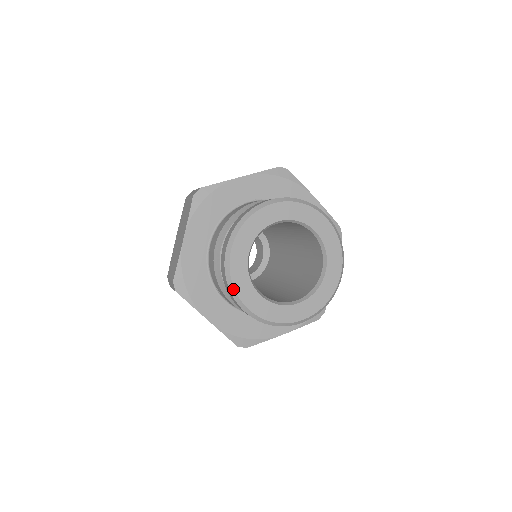
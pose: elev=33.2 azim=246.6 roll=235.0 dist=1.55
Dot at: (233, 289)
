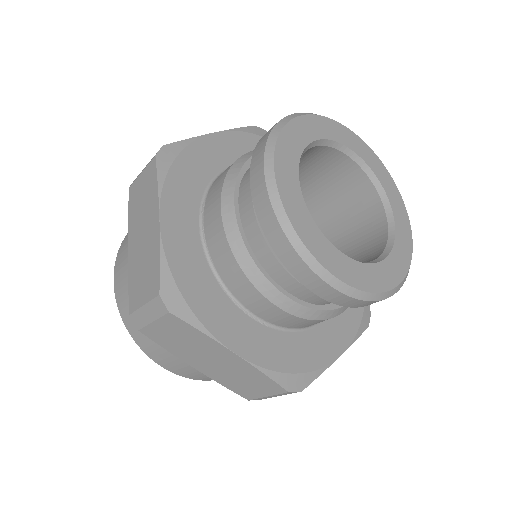
Dot at: (274, 141)
